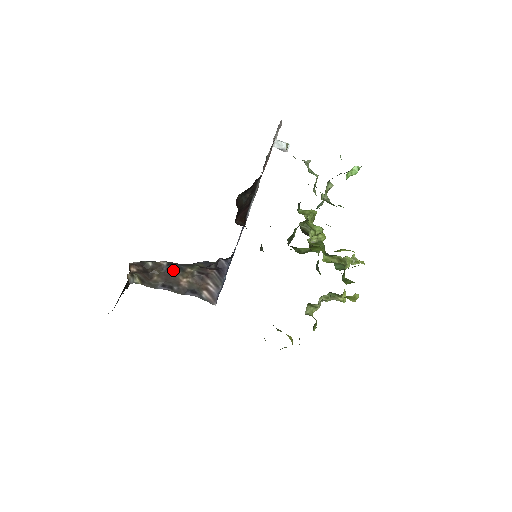
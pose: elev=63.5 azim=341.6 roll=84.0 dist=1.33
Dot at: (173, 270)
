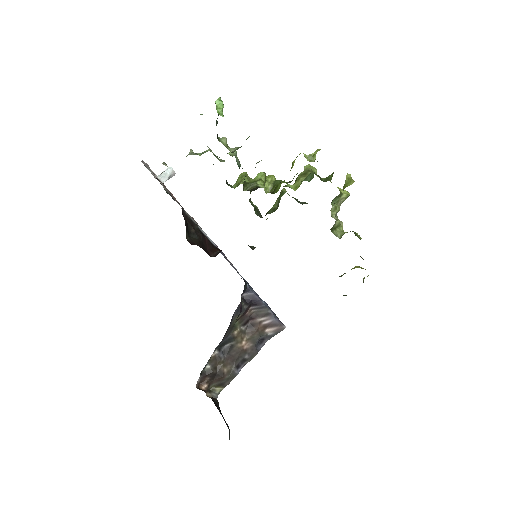
Dot at: (227, 348)
